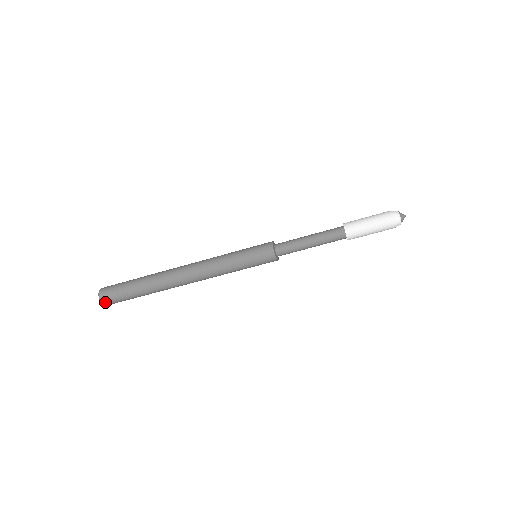
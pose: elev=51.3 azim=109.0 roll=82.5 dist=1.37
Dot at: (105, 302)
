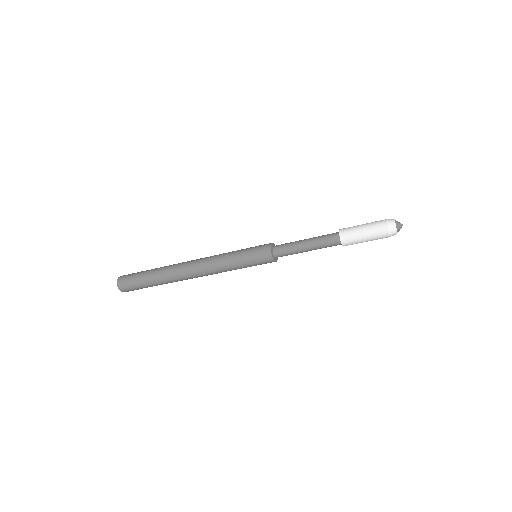
Dot at: occluded
